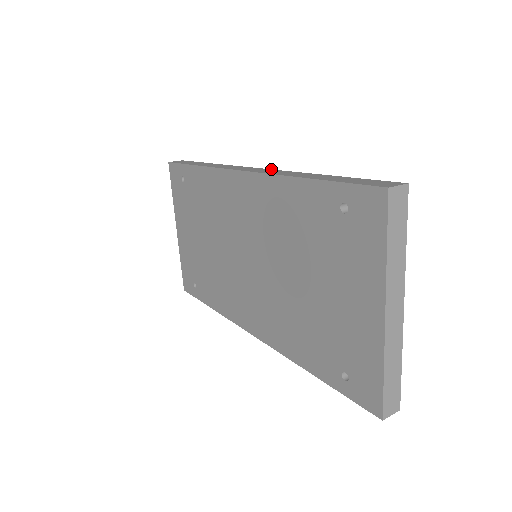
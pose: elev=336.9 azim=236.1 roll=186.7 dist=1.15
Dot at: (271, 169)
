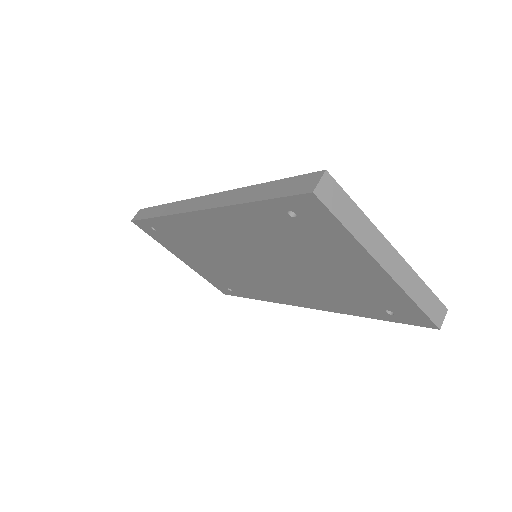
Dot at: (212, 194)
